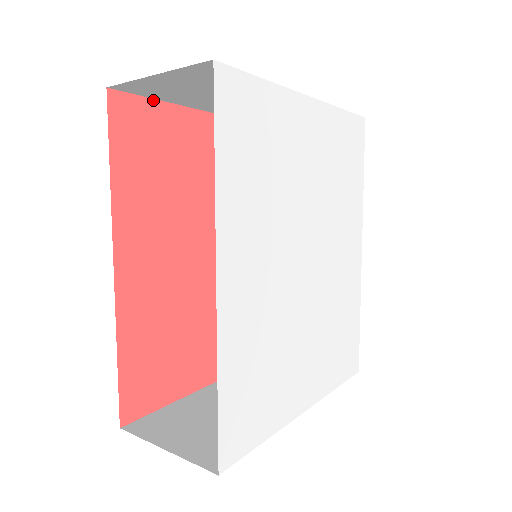
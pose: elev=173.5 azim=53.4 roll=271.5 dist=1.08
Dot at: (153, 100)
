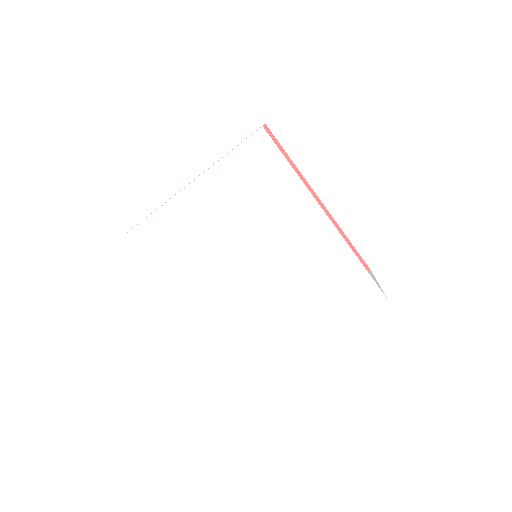
Dot at: occluded
